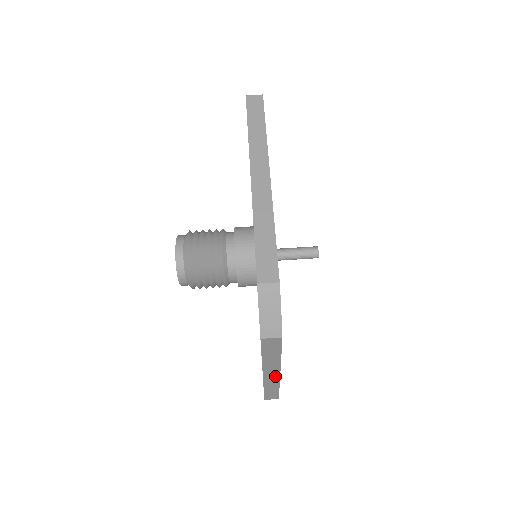
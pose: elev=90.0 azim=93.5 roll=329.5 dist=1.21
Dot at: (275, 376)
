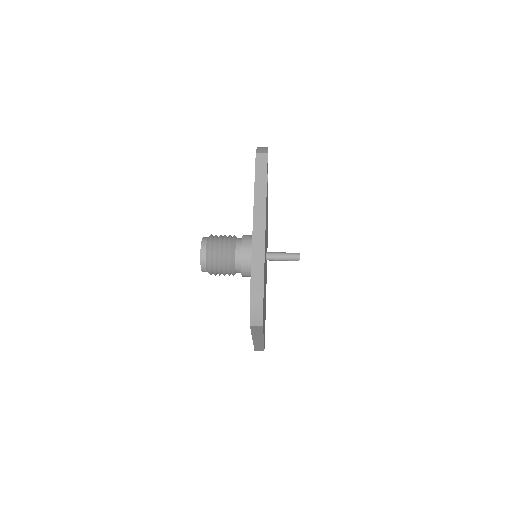
Dot at: (262, 224)
